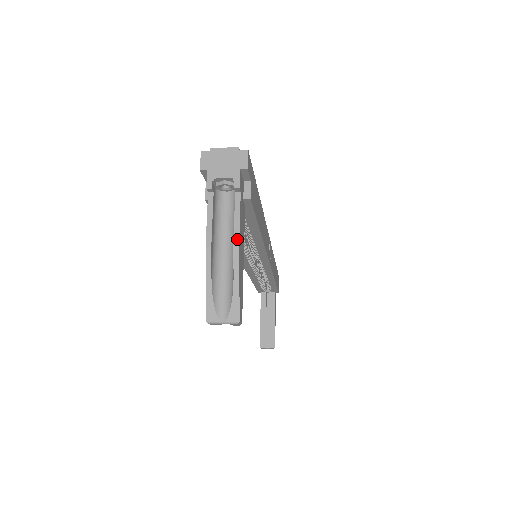
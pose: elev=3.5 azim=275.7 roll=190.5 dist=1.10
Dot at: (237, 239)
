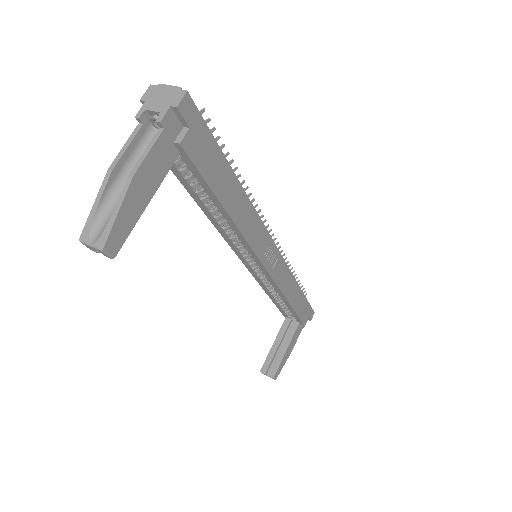
Dot at: (136, 169)
